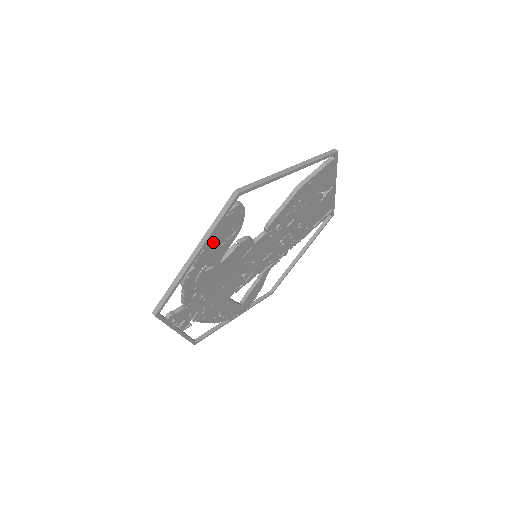
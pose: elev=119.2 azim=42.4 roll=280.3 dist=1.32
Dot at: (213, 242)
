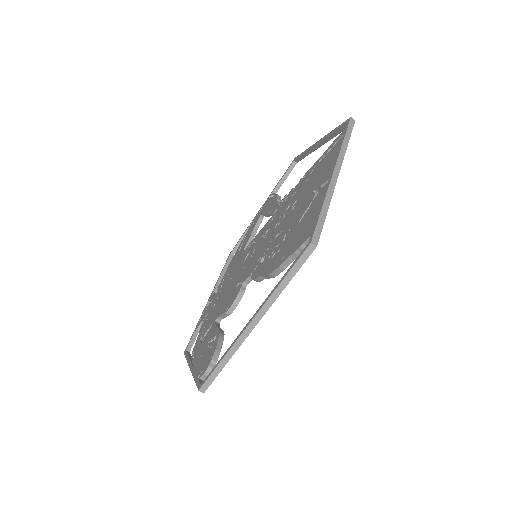
Dot at: occluded
